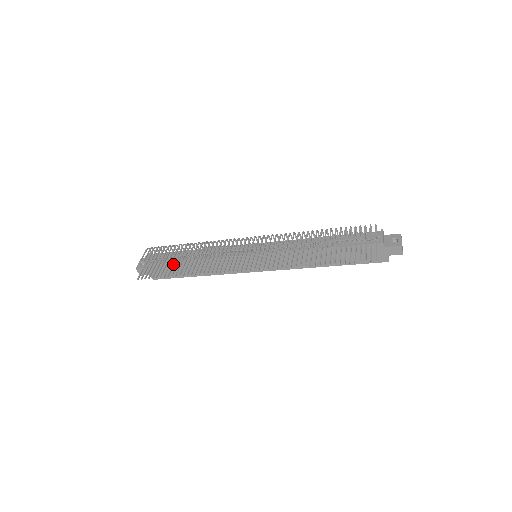
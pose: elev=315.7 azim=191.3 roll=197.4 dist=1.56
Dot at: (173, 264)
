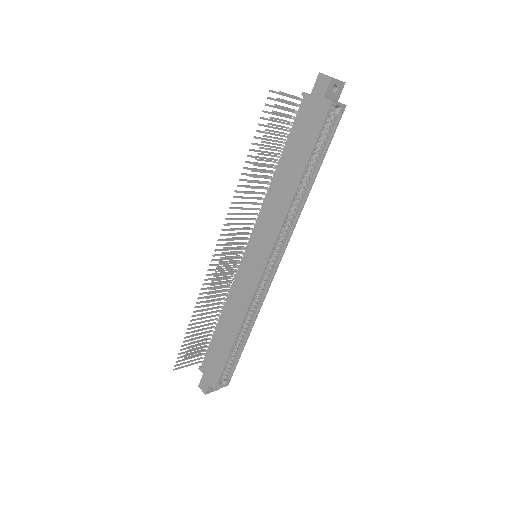
Dot at: (201, 333)
